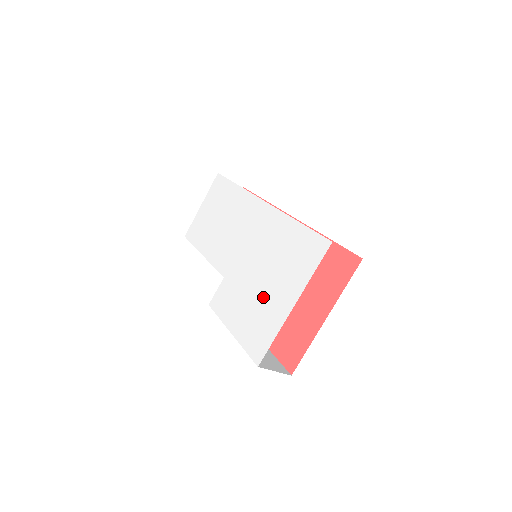
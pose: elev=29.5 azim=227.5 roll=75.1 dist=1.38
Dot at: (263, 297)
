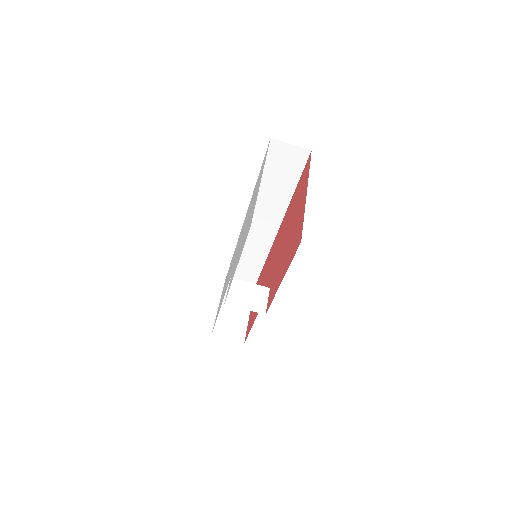
Dot at: (248, 220)
